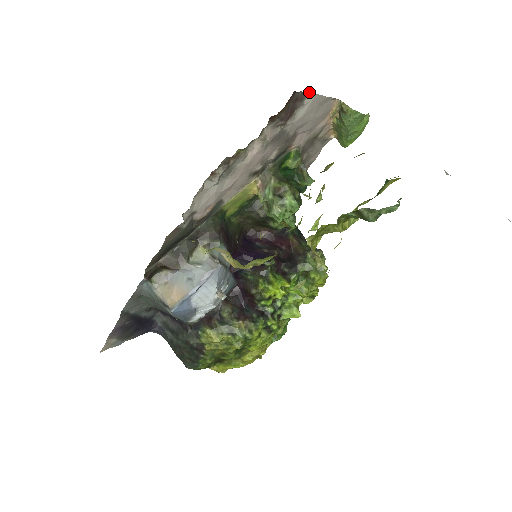
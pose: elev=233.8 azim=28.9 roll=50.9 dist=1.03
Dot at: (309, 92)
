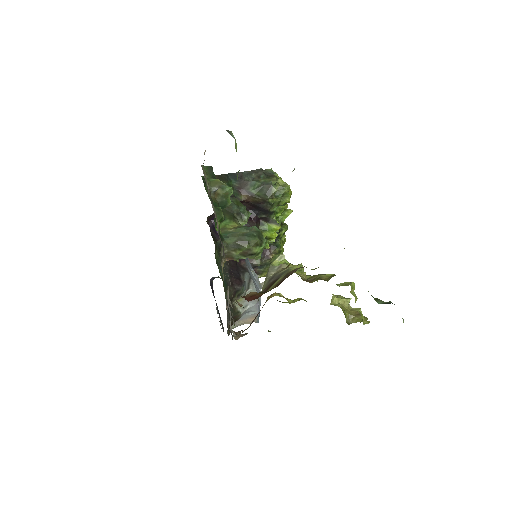
Dot at: occluded
